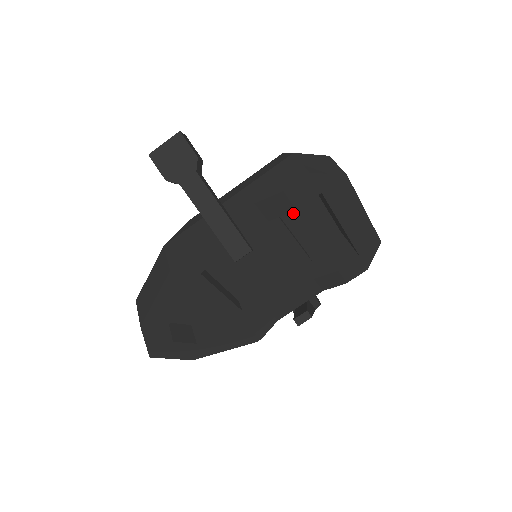
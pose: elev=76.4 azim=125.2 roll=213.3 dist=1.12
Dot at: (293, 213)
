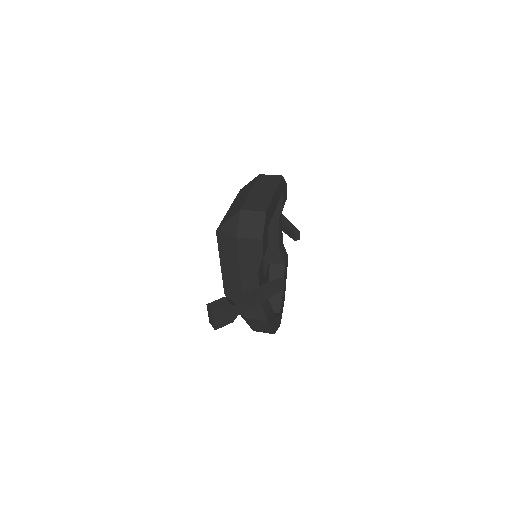
Dot at: occluded
